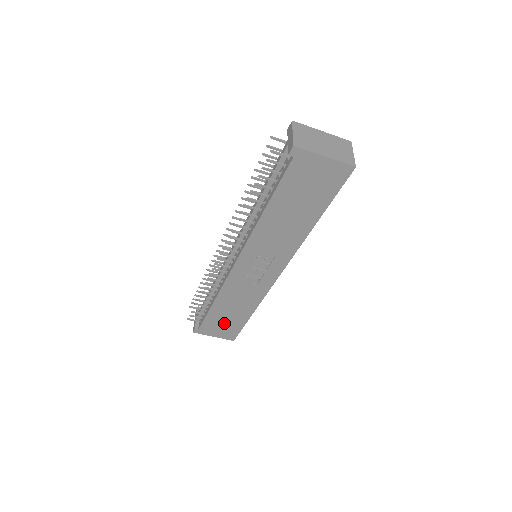
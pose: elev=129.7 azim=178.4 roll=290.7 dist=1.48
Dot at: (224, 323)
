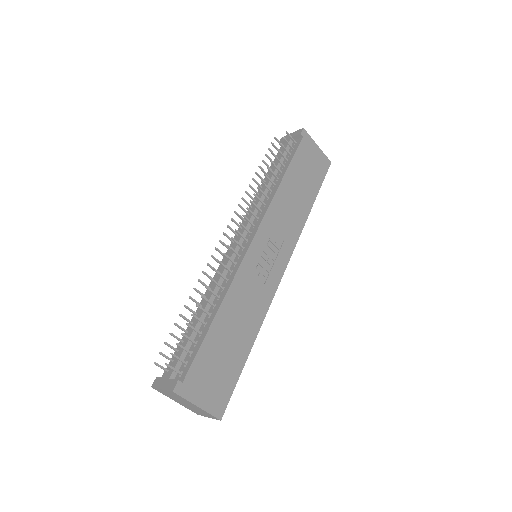
Dot at: (219, 366)
